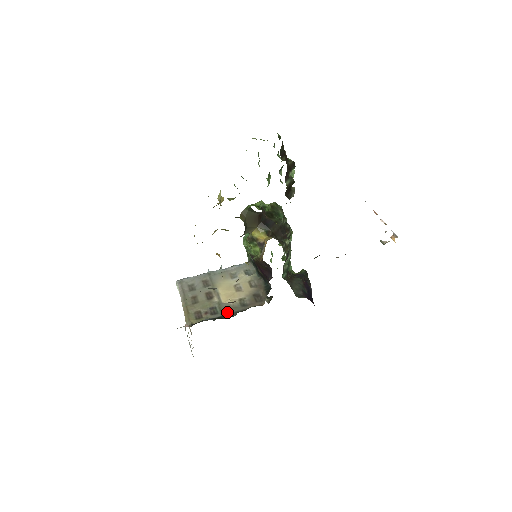
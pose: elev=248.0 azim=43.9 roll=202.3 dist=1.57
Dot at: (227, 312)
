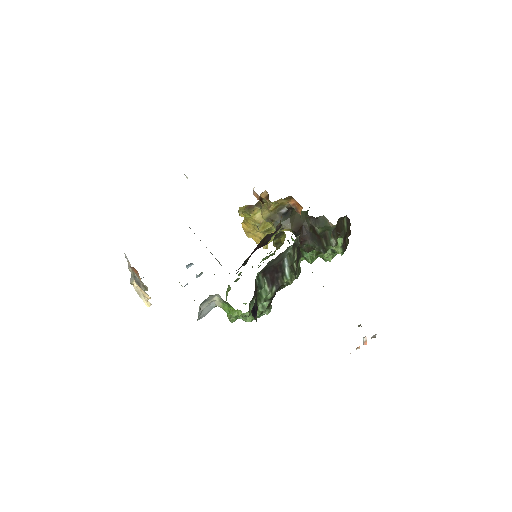
Dot at: occluded
